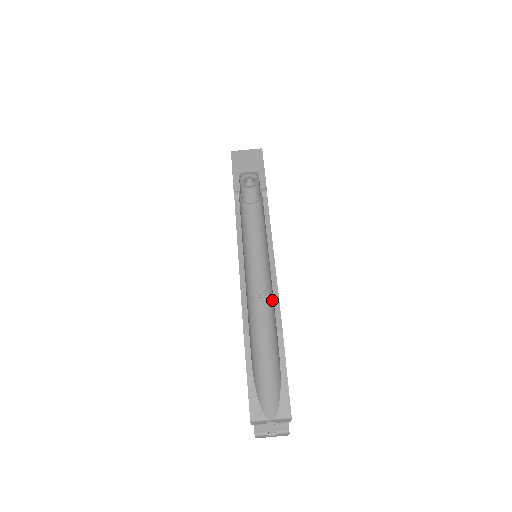
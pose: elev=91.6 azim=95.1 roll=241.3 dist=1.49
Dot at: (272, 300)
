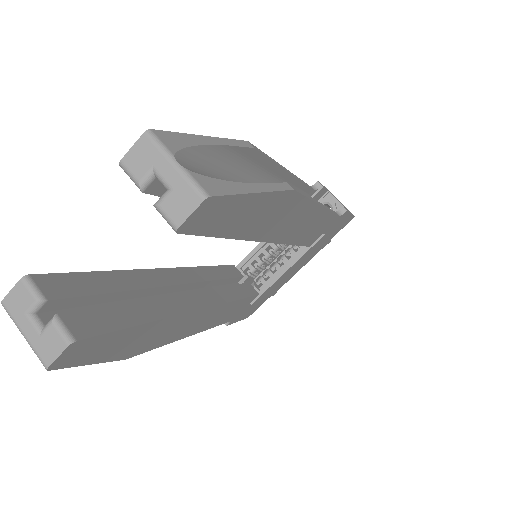
Dot at: occluded
